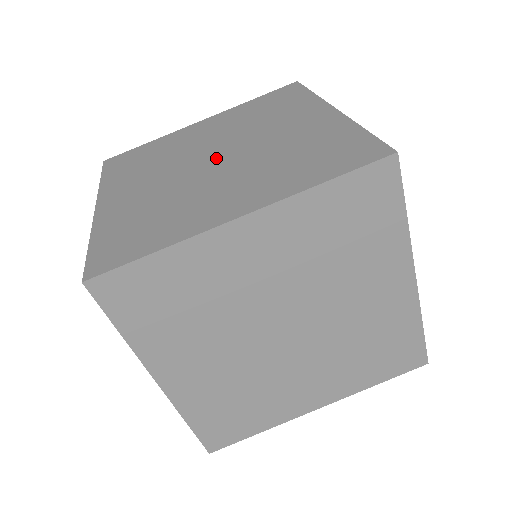
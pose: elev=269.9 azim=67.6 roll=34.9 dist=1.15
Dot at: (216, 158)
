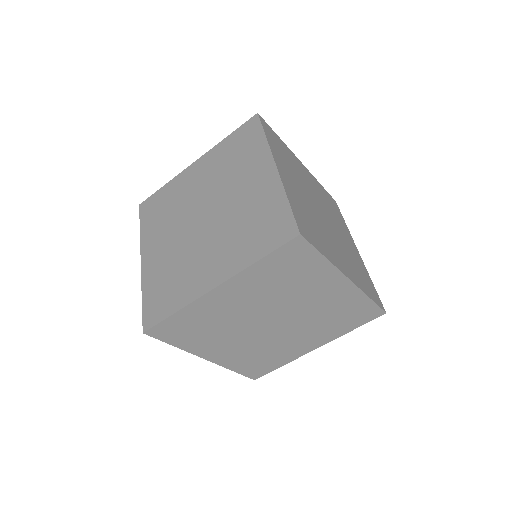
Dot at: (204, 218)
